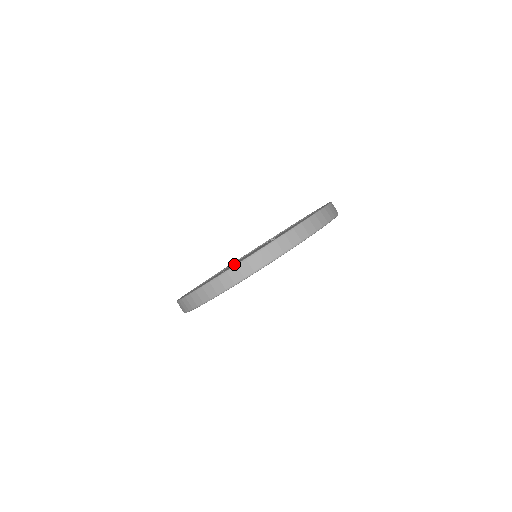
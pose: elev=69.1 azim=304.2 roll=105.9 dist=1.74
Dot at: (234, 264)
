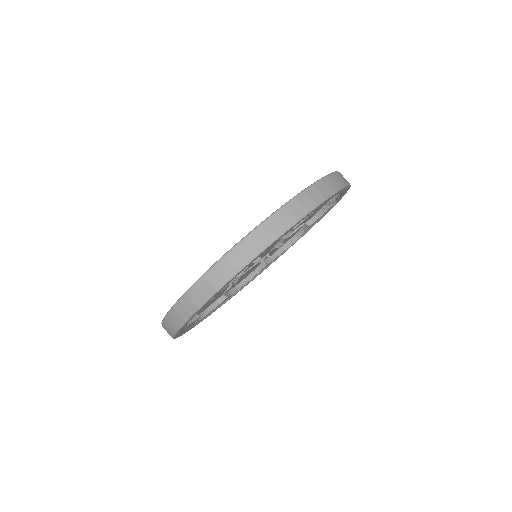
Dot at: occluded
